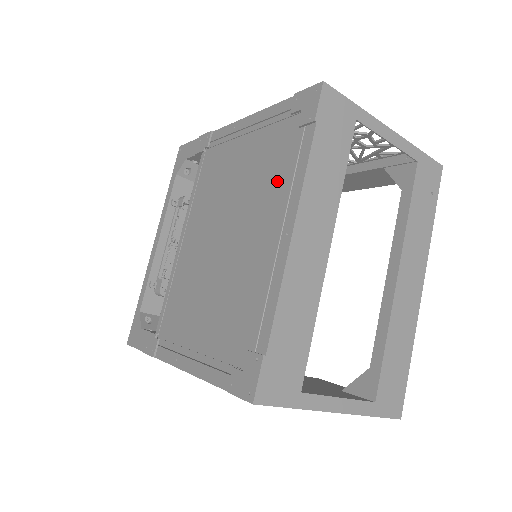
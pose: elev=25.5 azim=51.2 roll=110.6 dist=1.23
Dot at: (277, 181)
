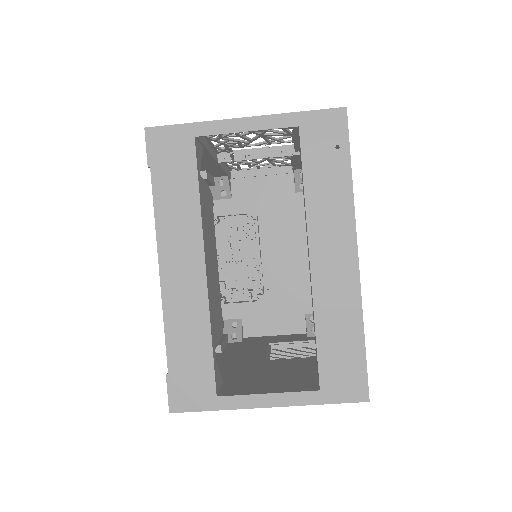
Dot at: occluded
